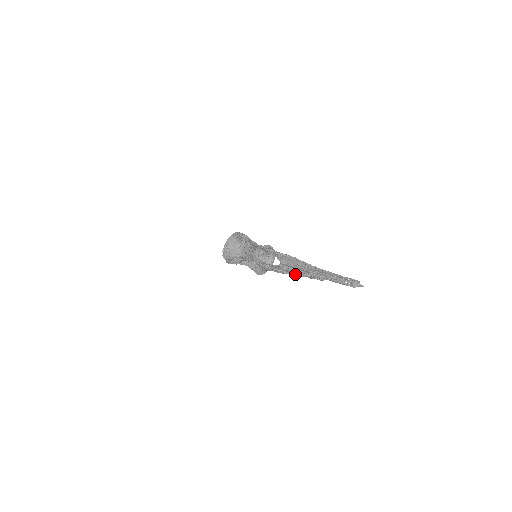
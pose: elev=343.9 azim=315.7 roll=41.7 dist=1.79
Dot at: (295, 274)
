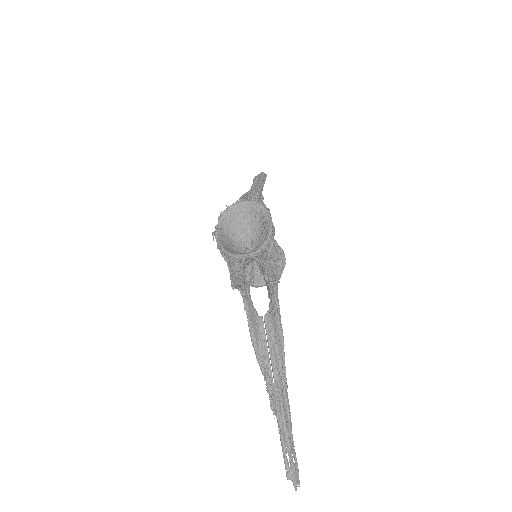
Dot at: (259, 360)
